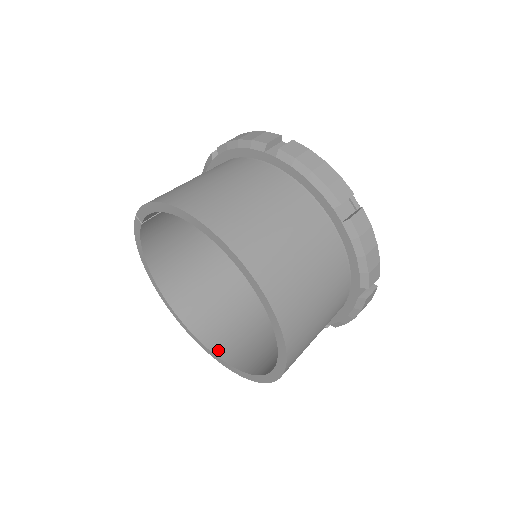
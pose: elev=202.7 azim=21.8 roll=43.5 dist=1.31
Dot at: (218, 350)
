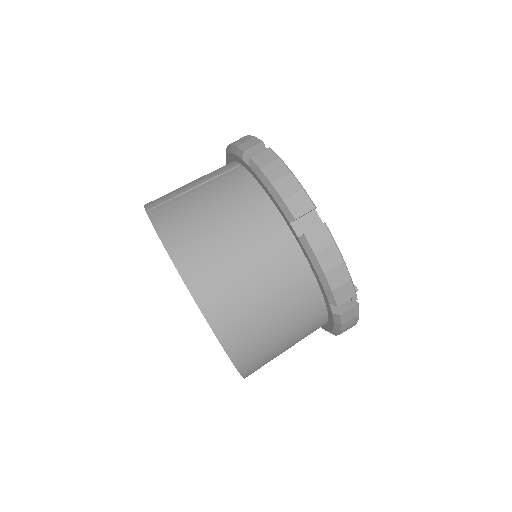
Dot at: occluded
